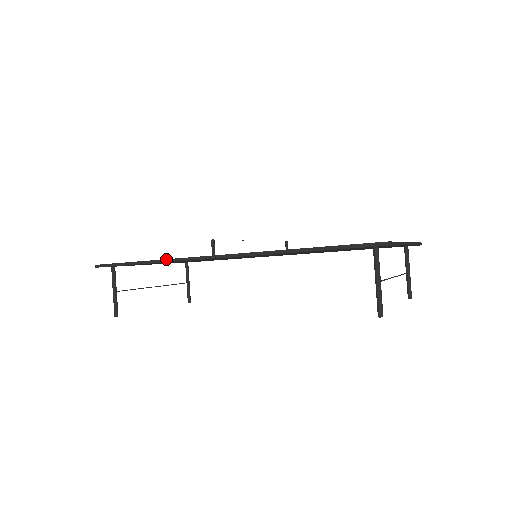
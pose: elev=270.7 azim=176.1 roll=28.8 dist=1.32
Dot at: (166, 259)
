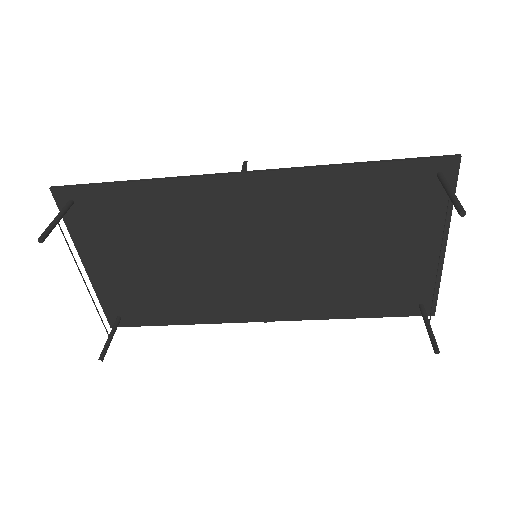
Dot at: (172, 177)
